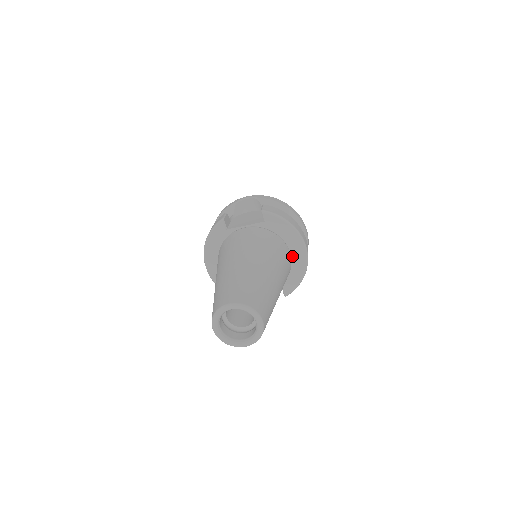
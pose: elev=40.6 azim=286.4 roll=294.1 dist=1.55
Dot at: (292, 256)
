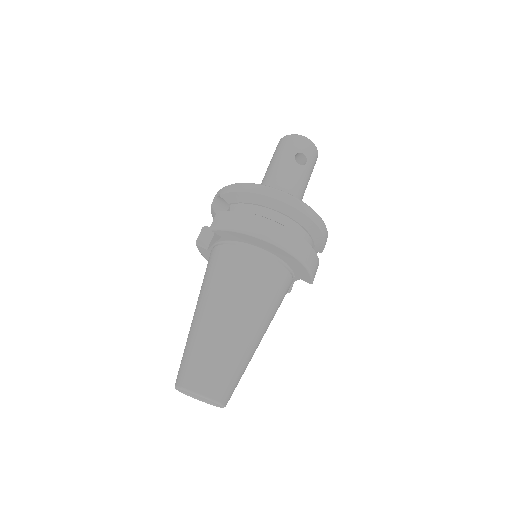
Dot at: (276, 255)
